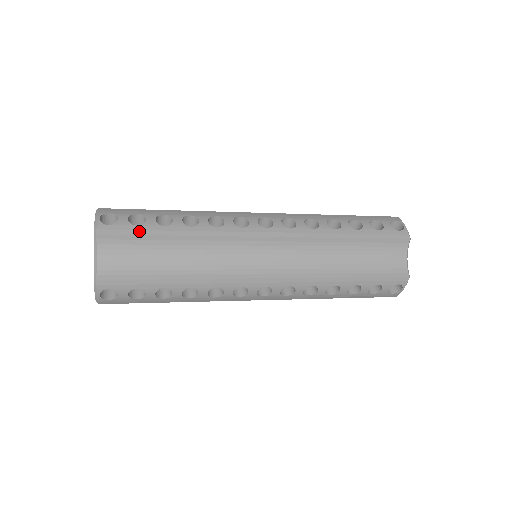
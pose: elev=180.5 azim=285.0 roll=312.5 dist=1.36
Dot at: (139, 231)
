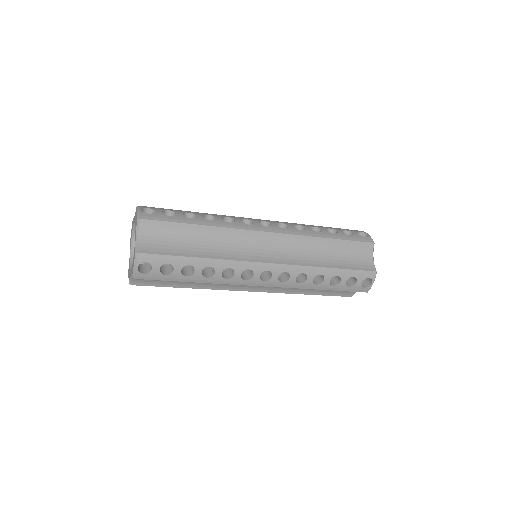
Dot at: (171, 219)
